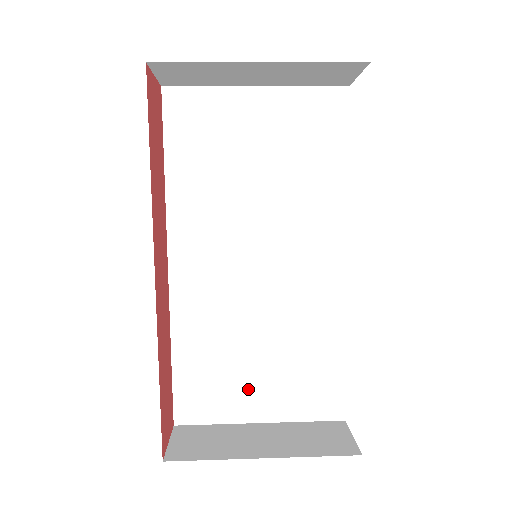
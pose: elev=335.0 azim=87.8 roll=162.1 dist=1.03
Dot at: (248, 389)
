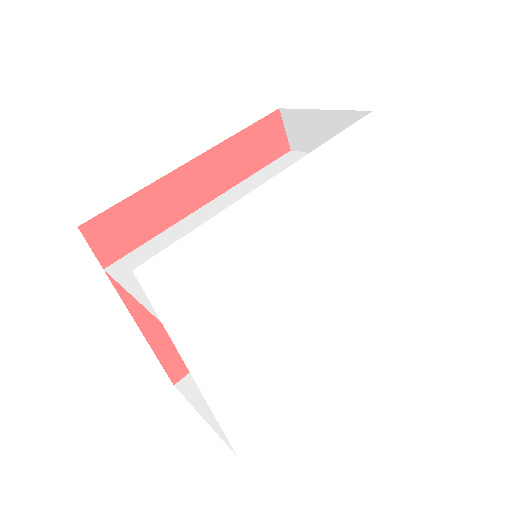
Dot at: occluded
